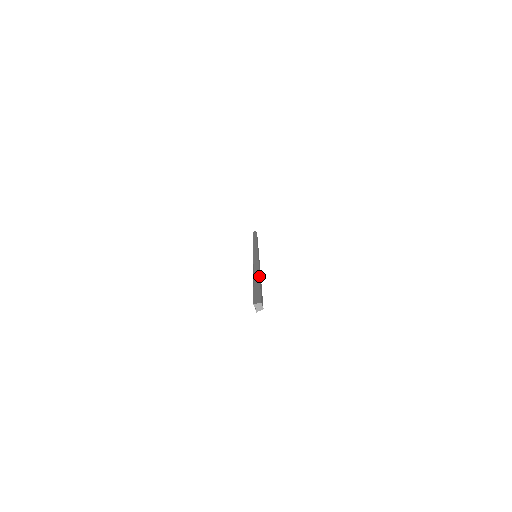
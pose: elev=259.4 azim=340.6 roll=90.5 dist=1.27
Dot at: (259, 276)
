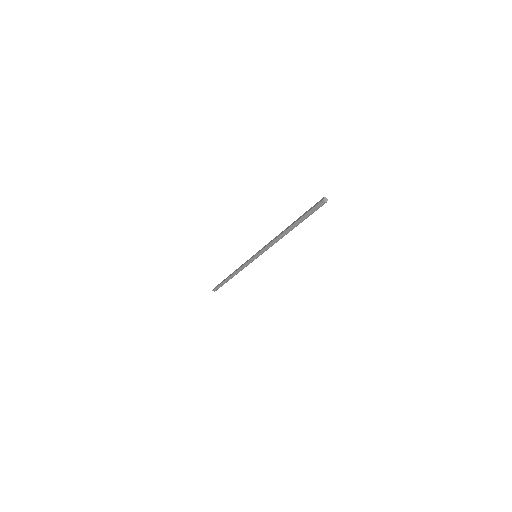
Dot at: occluded
